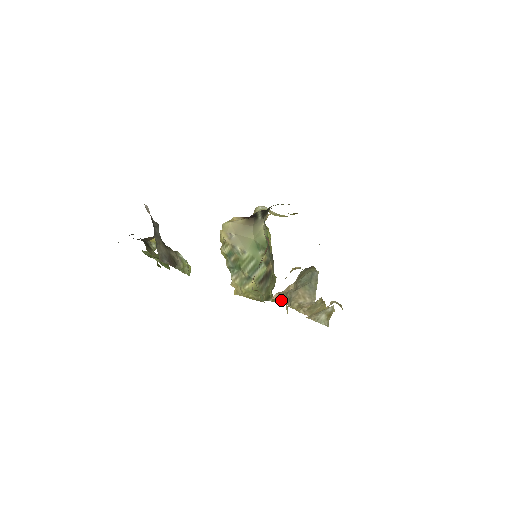
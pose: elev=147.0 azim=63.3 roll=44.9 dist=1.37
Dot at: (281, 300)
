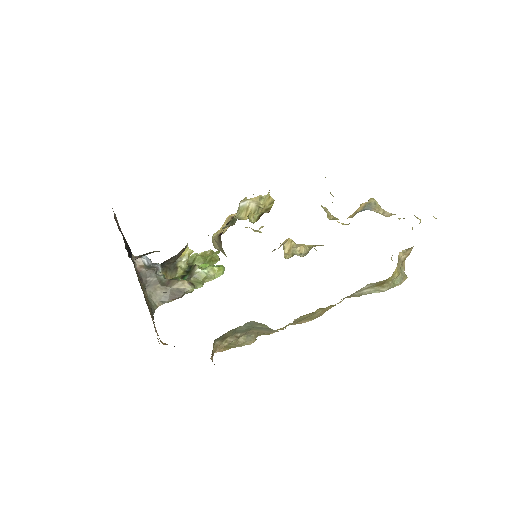
Dot at: (231, 347)
